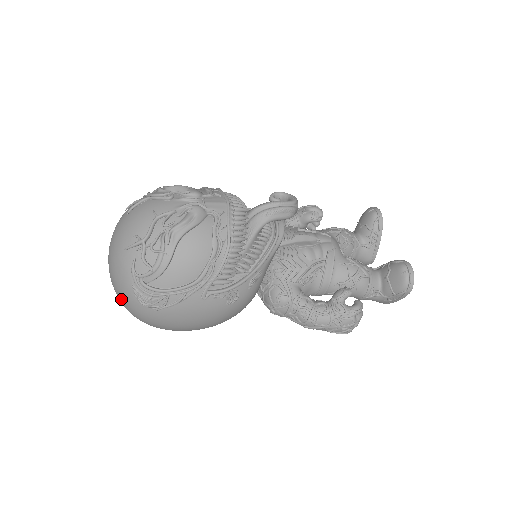
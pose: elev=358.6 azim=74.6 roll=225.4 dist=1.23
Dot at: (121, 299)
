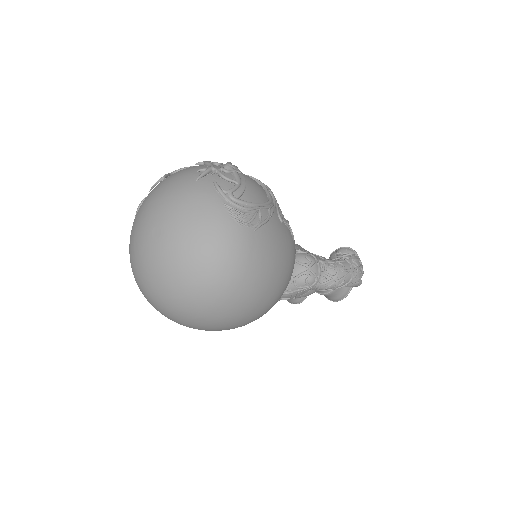
Dot at: (206, 243)
